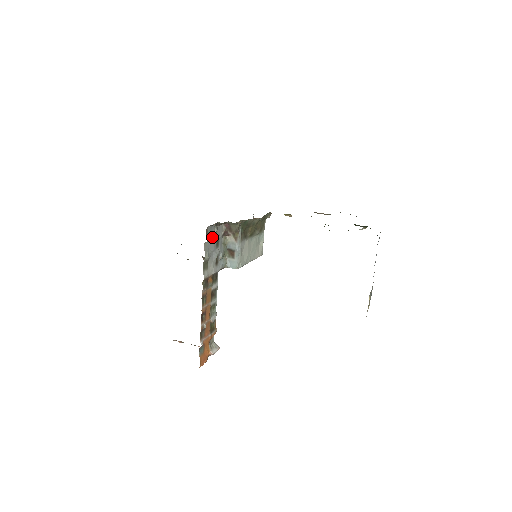
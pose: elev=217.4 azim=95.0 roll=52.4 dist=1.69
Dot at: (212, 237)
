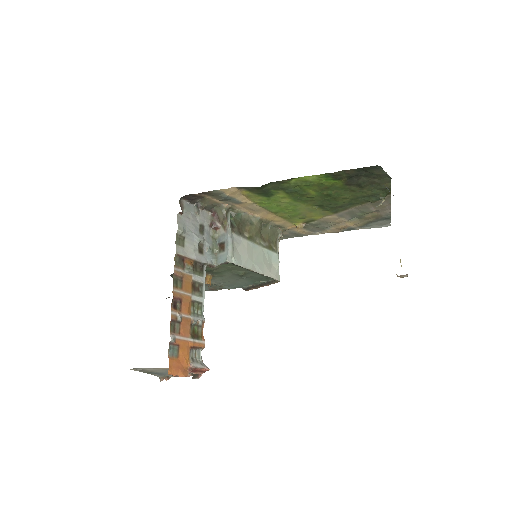
Dot at: (191, 216)
